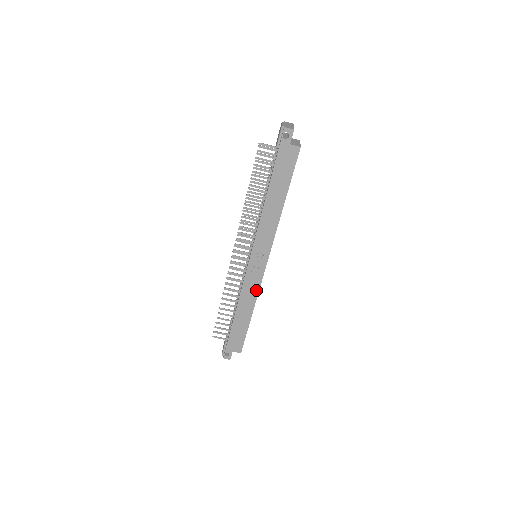
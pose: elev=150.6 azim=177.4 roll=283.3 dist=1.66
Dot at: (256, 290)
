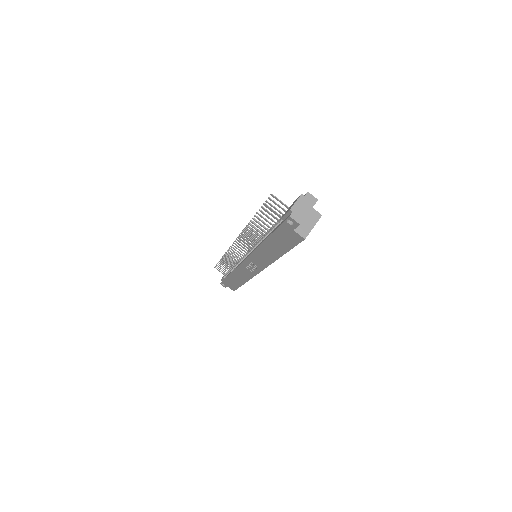
Dot at: (248, 277)
